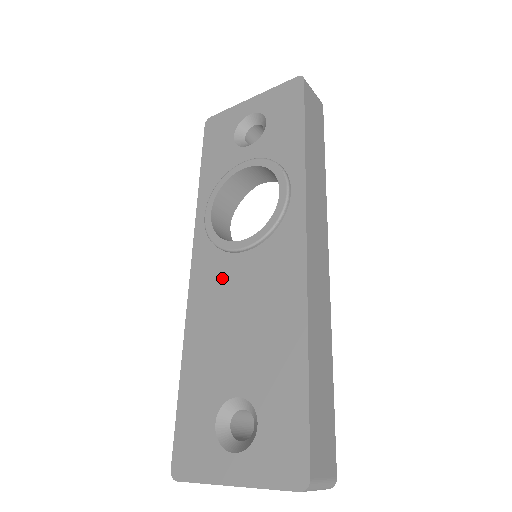
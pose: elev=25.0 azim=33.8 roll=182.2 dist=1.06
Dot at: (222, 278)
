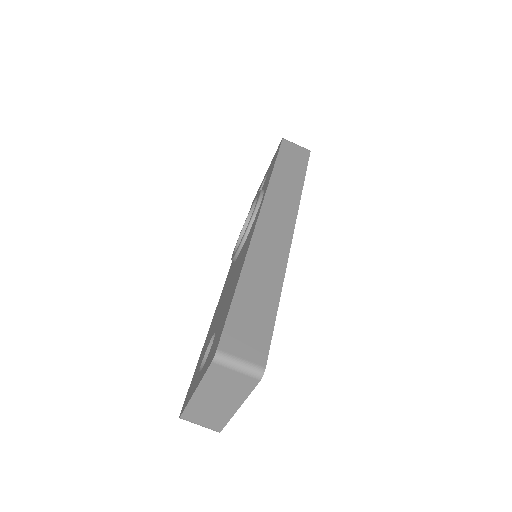
Dot at: (230, 276)
